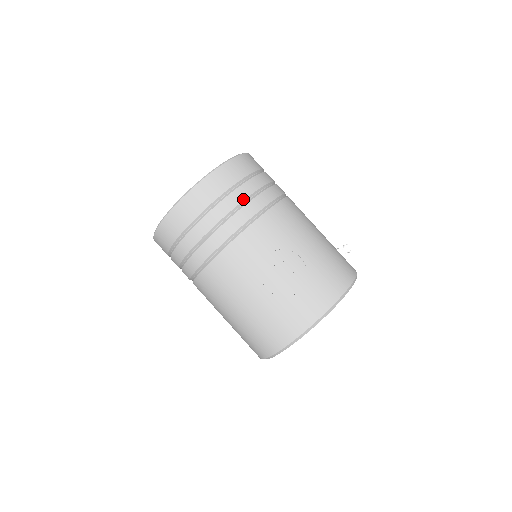
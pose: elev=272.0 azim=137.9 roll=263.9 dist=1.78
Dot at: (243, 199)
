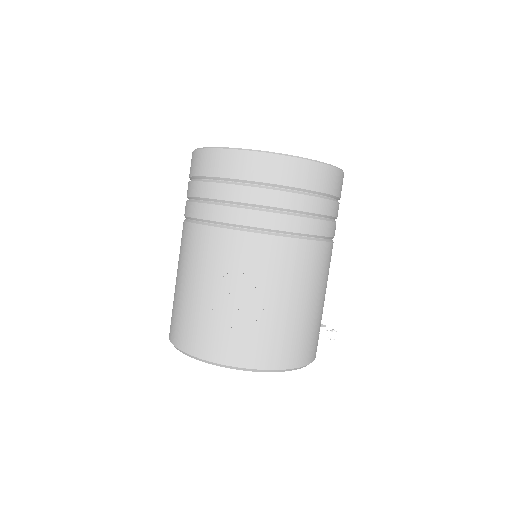
Dot at: (275, 205)
